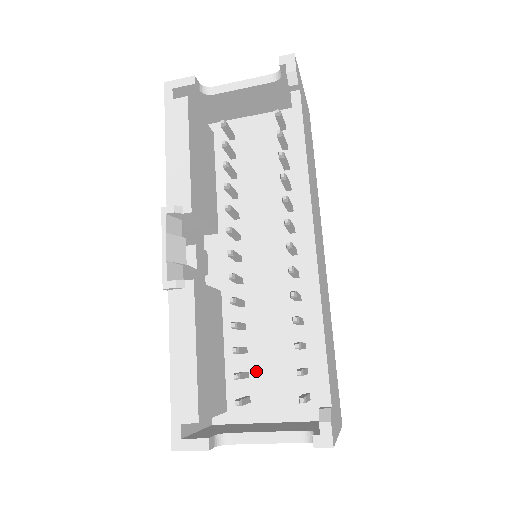
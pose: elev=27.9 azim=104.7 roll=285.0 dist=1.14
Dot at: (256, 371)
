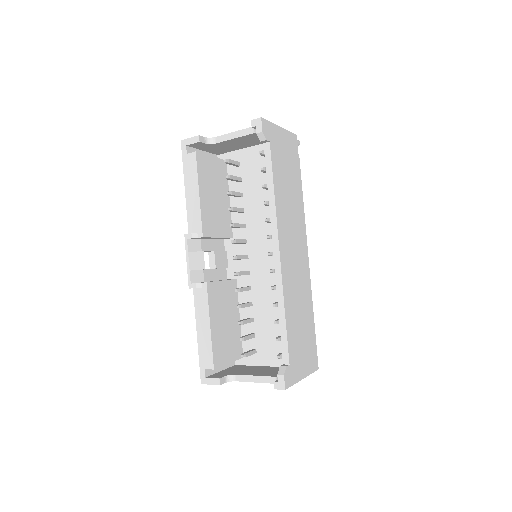
Dot at: (259, 333)
